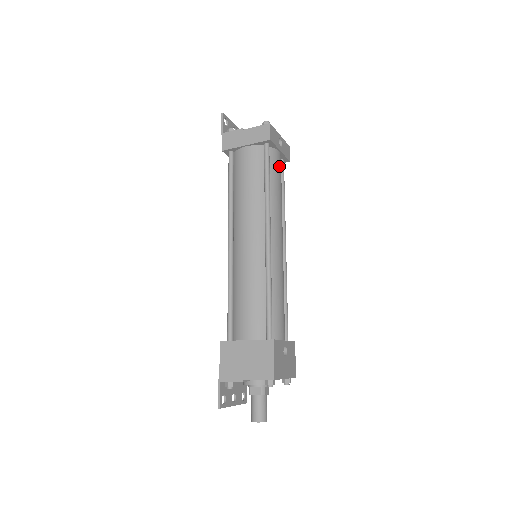
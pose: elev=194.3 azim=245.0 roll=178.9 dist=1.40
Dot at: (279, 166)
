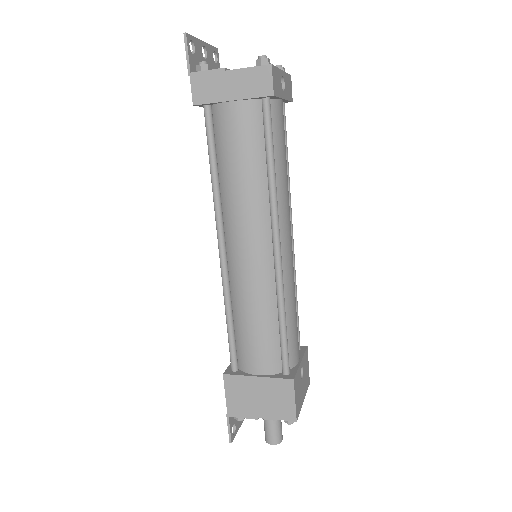
Dot at: (283, 124)
